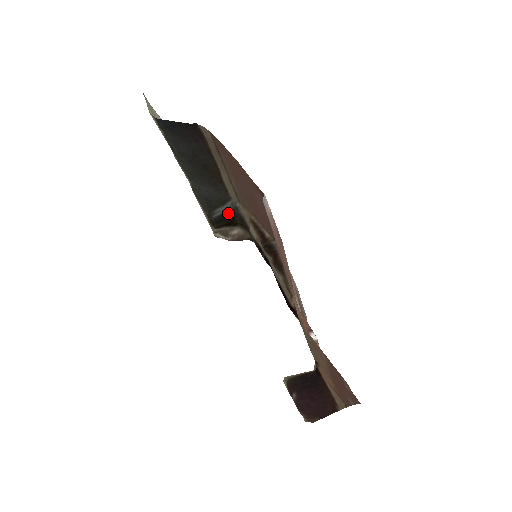
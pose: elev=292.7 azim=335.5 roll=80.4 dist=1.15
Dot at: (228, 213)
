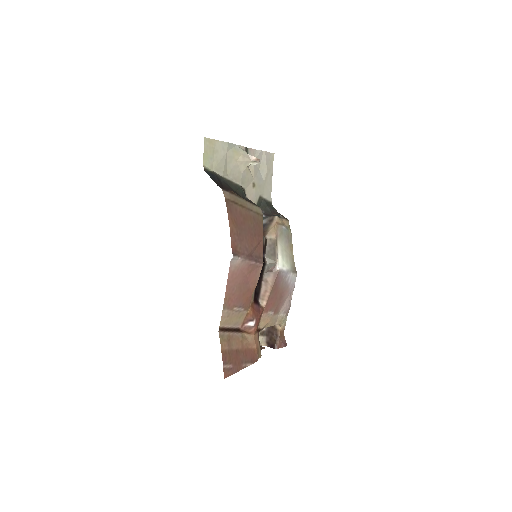
Dot at: occluded
